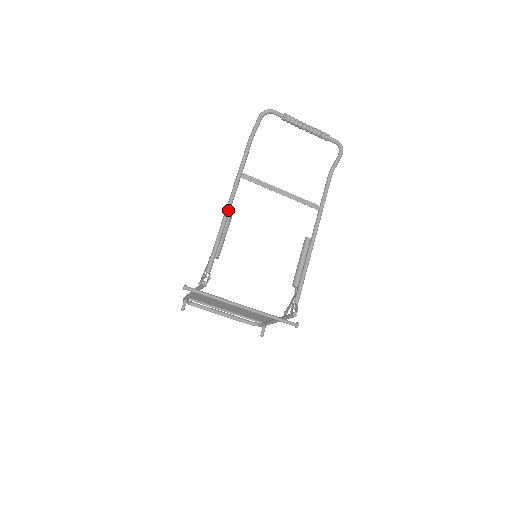
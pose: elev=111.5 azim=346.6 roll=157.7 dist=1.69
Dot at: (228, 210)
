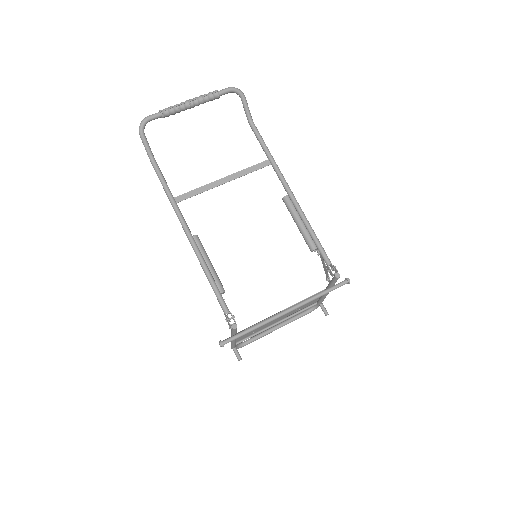
Dot at: (193, 243)
